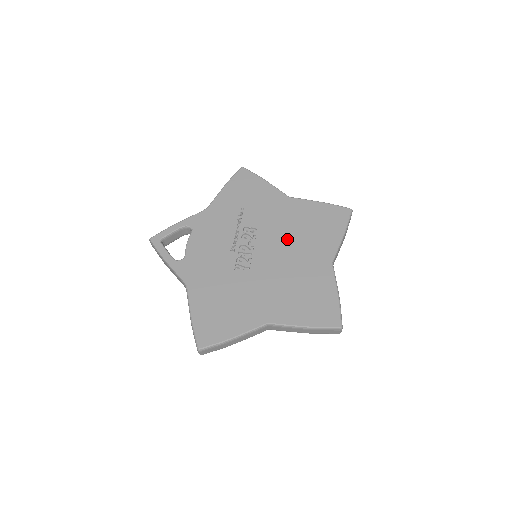
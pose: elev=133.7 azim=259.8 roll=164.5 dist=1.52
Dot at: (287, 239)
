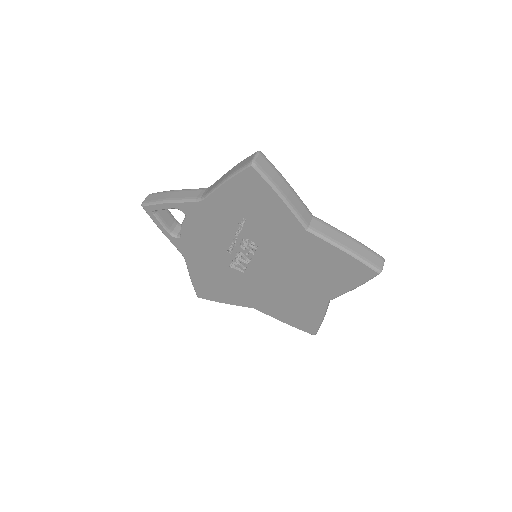
Dot at: (289, 267)
